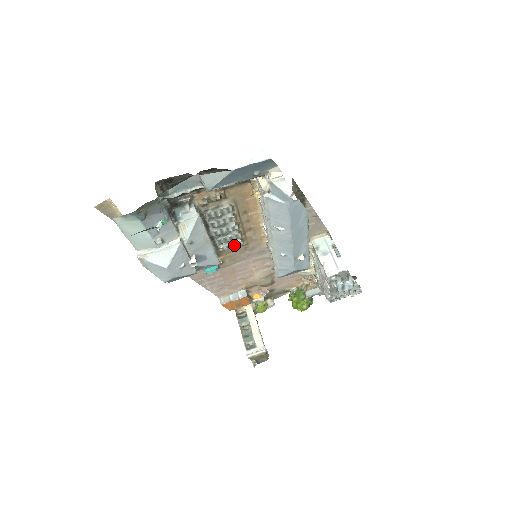
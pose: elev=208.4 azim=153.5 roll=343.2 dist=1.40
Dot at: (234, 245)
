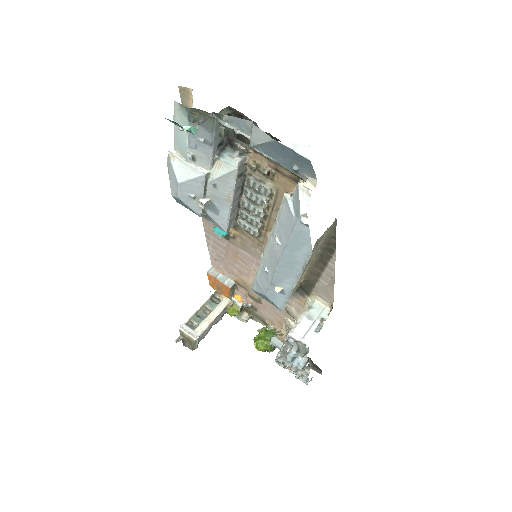
Dot at: (250, 230)
